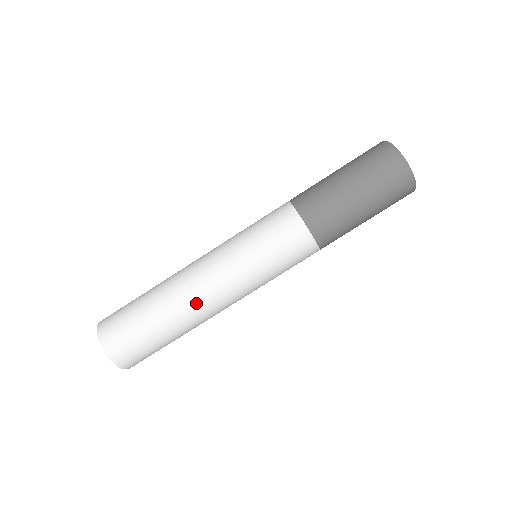
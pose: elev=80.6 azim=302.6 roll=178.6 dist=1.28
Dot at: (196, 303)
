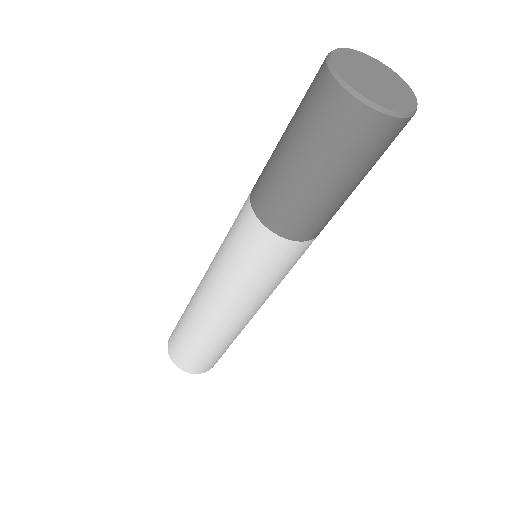
Dot at: occluded
